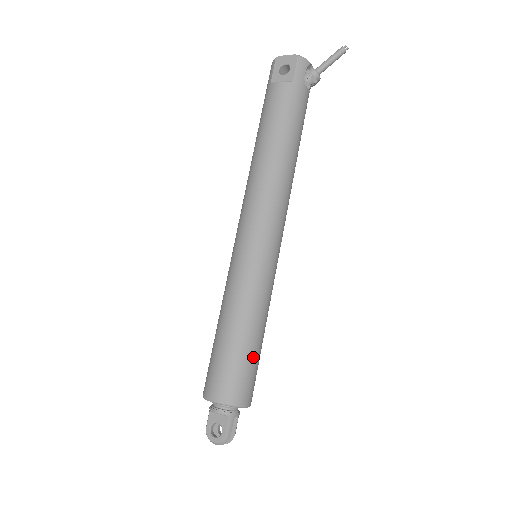
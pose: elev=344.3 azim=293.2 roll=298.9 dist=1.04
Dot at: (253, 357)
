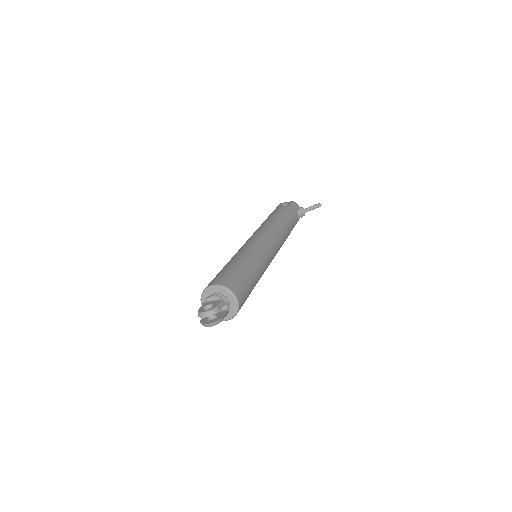
Dot at: (247, 278)
